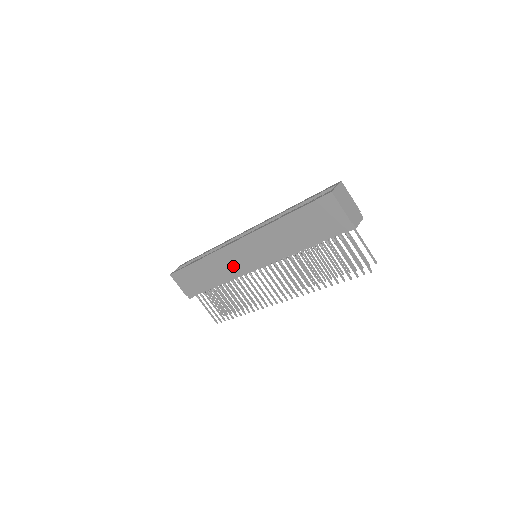
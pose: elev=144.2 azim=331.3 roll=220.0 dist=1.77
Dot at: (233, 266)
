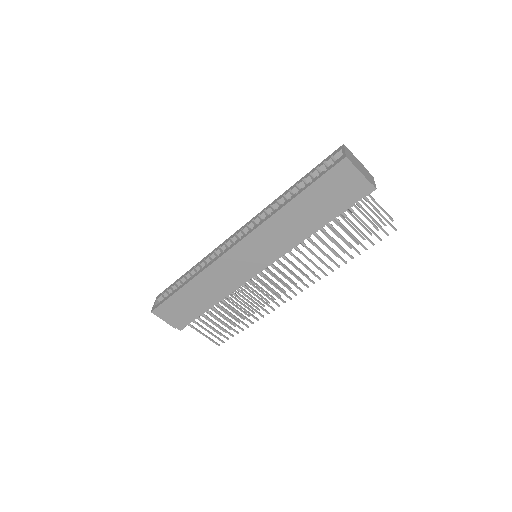
Dot at: (233, 276)
